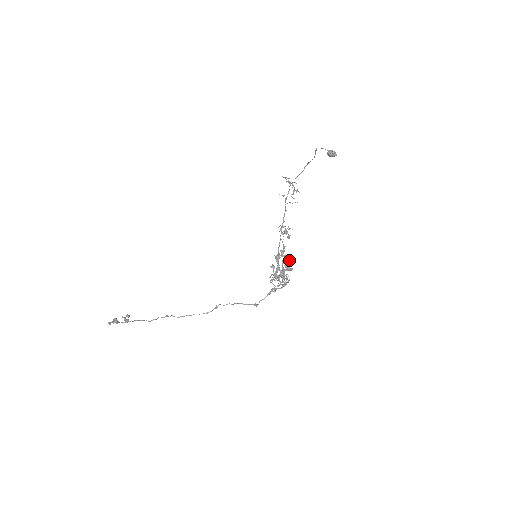
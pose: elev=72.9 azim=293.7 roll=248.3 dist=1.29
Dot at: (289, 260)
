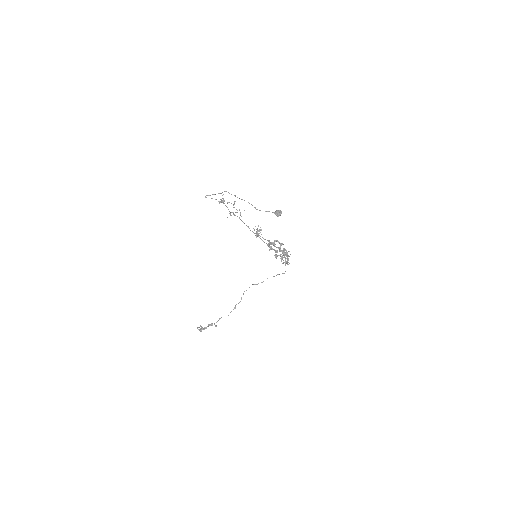
Dot at: occluded
